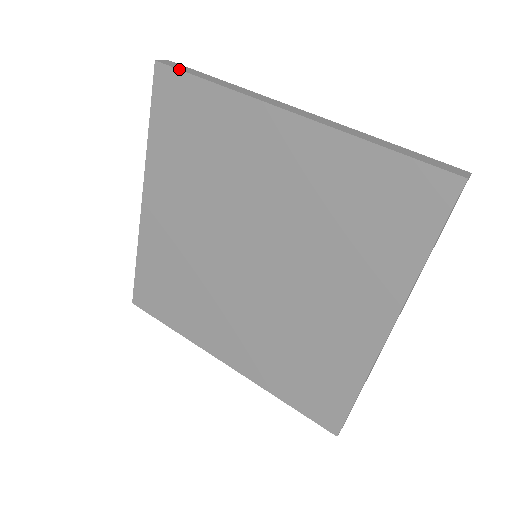
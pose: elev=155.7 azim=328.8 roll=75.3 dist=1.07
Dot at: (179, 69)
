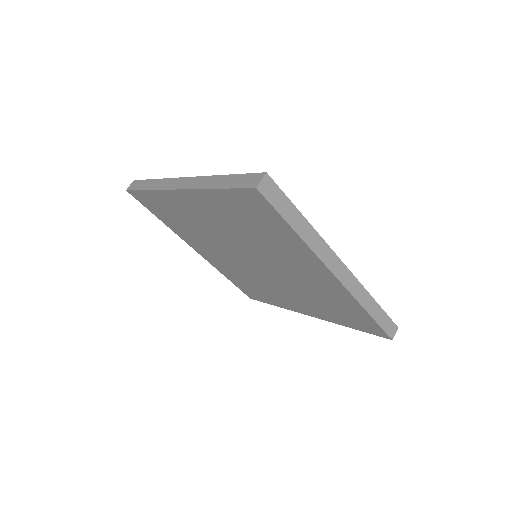
Dot at: (134, 190)
